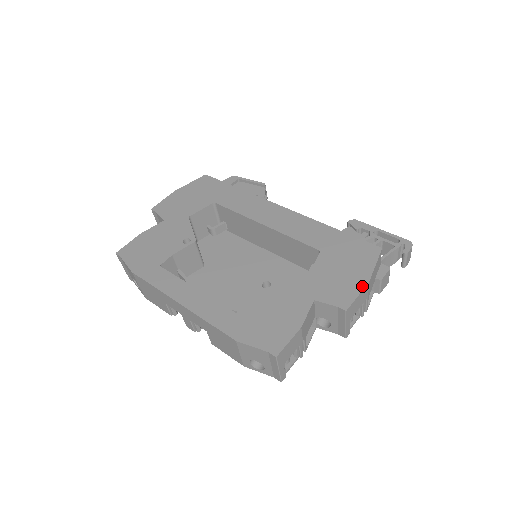
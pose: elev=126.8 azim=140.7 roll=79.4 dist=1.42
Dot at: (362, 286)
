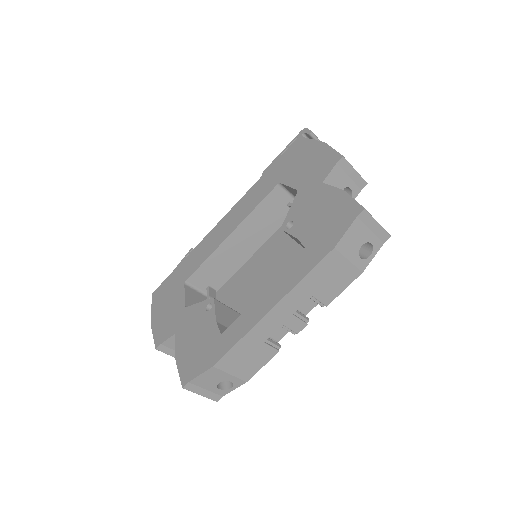
Dot at: (326, 147)
